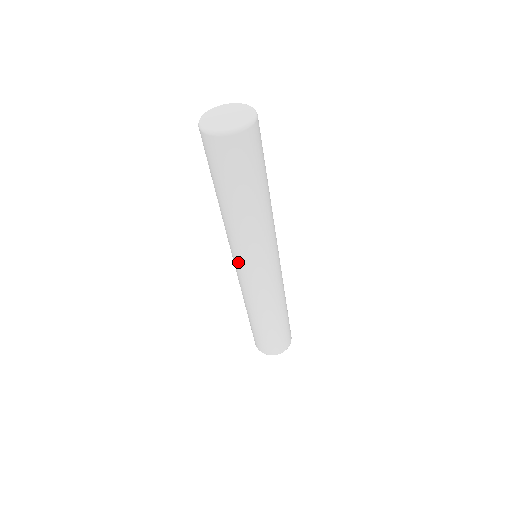
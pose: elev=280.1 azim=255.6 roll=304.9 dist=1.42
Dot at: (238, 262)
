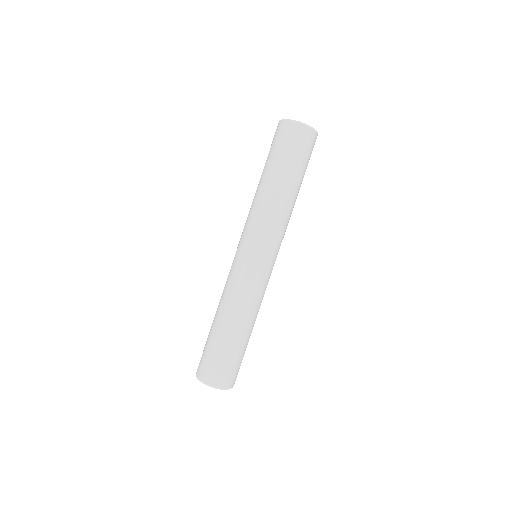
Dot at: (241, 241)
